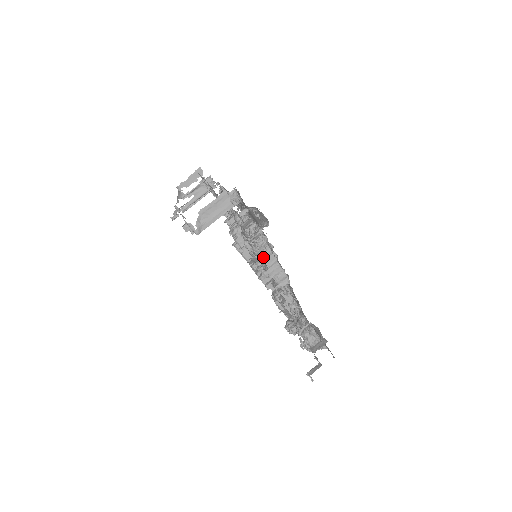
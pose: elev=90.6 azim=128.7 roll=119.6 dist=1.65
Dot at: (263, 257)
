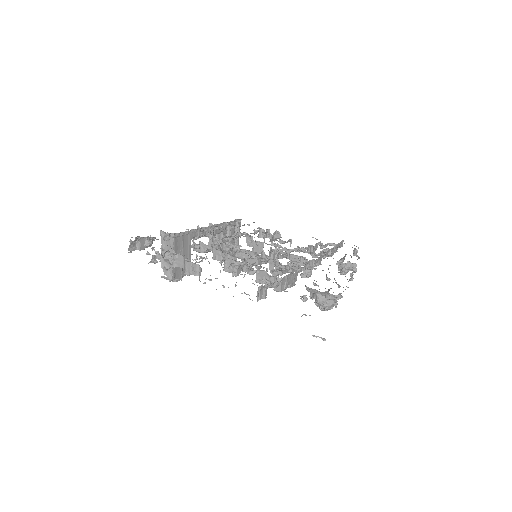
Dot at: (176, 264)
